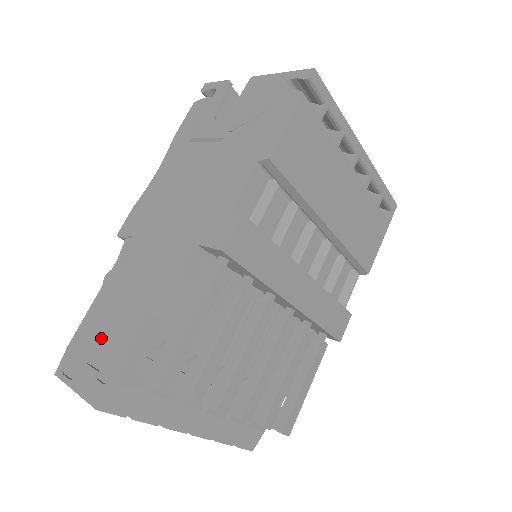
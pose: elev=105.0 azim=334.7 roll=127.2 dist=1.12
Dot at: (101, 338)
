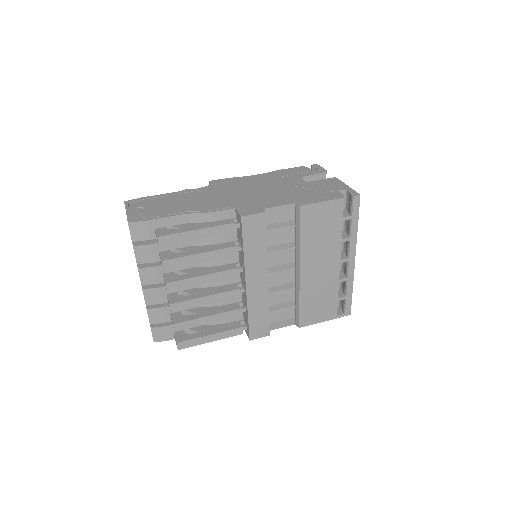
Dot at: (158, 205)
